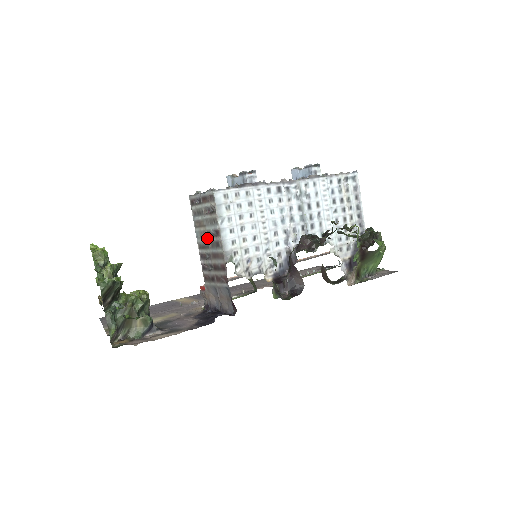
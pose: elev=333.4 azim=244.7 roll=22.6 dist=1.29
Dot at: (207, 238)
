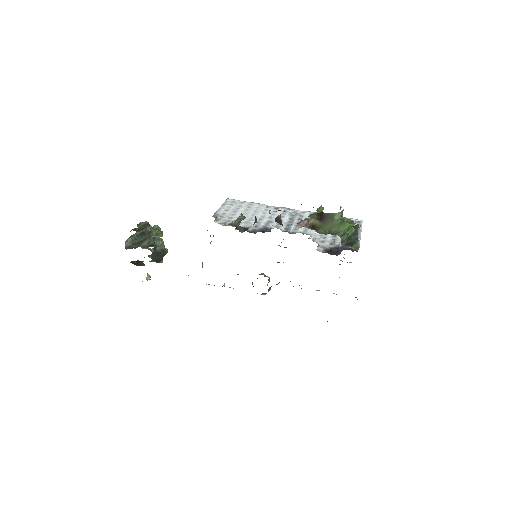
Dot at: occluded
